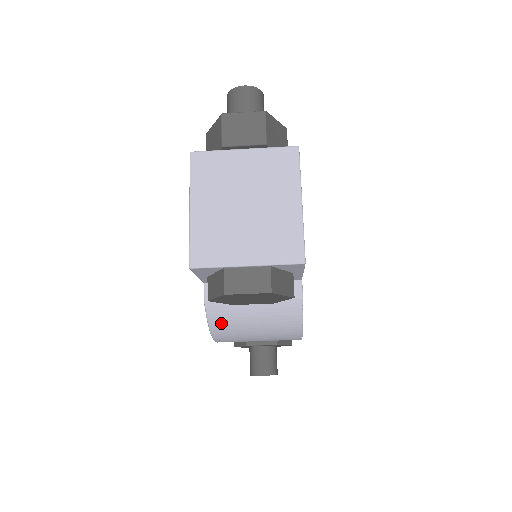
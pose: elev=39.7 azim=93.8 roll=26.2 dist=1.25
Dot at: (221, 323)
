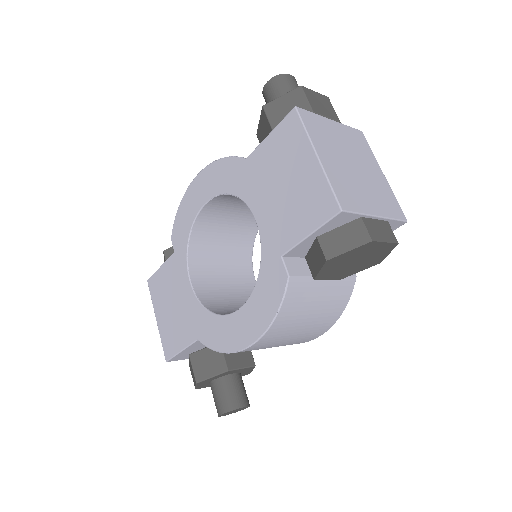
Dot at: (291, 306)
